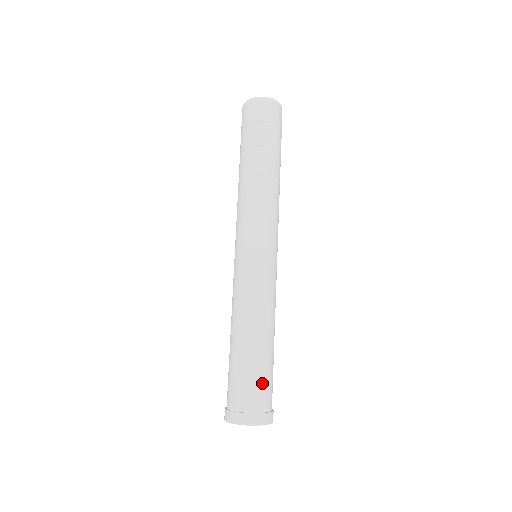
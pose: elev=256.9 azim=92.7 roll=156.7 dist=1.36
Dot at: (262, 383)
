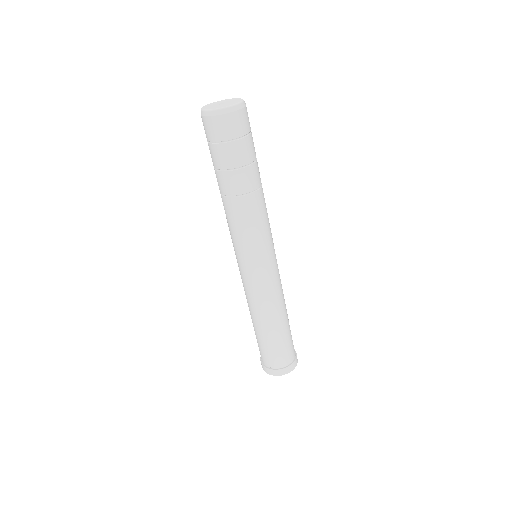
Dot at: (282, 351)
